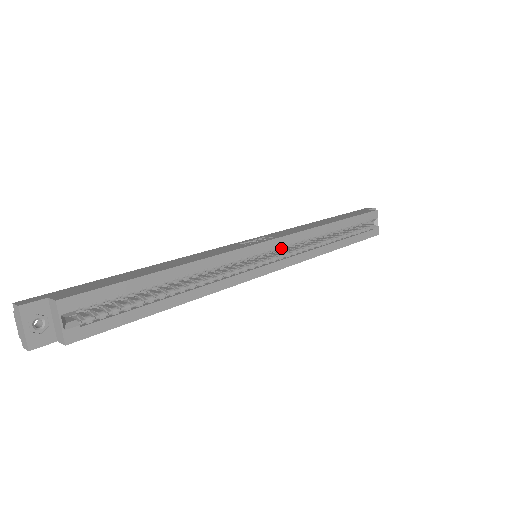
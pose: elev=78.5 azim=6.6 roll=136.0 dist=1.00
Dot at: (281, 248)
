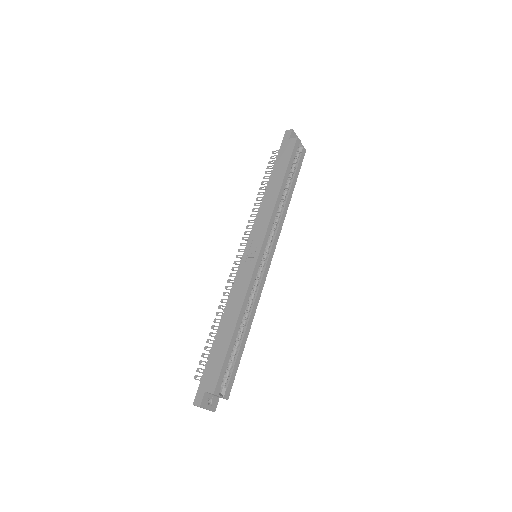
Dot at: occluded
